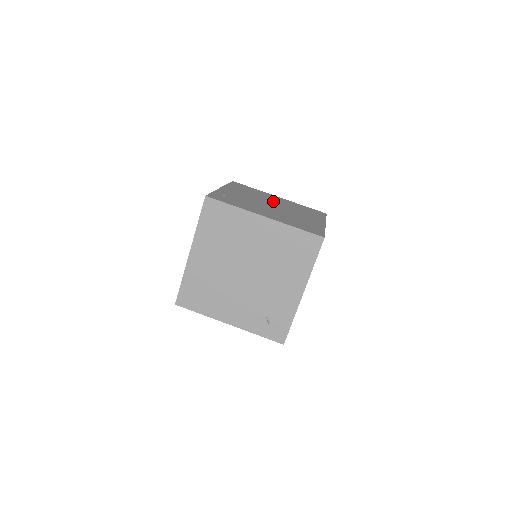
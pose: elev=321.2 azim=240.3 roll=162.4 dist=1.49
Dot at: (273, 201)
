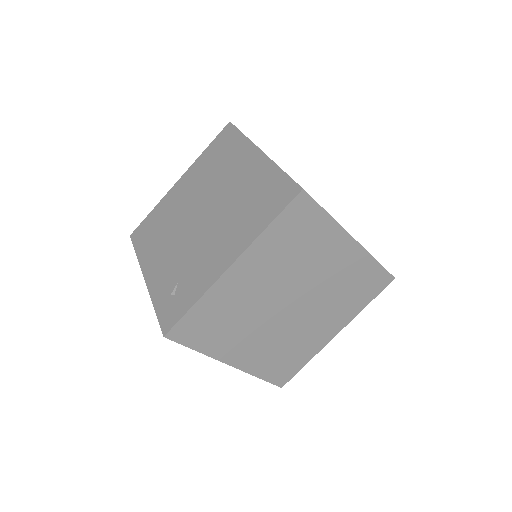
Dot at: occluded
